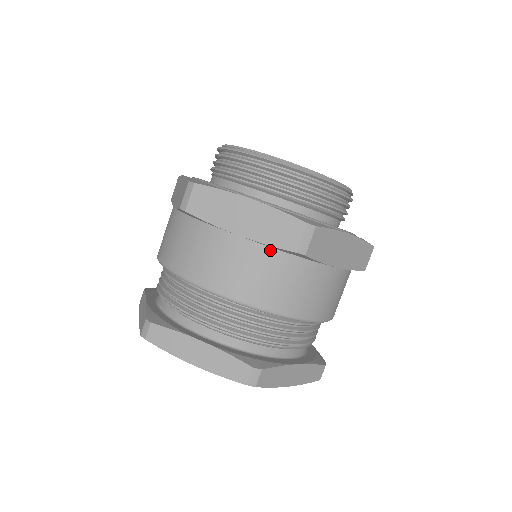
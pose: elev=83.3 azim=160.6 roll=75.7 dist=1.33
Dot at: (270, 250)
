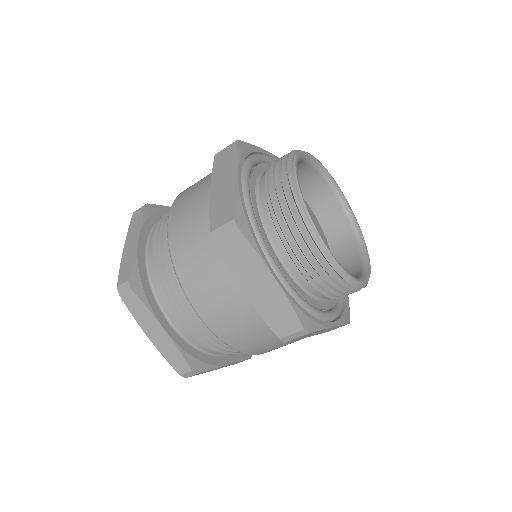
Dot at: (262, 319)
